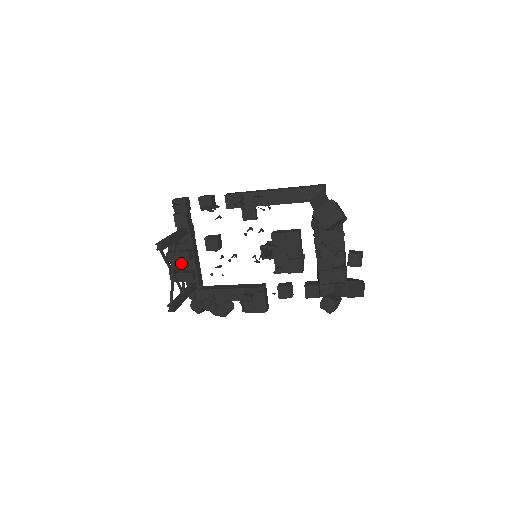
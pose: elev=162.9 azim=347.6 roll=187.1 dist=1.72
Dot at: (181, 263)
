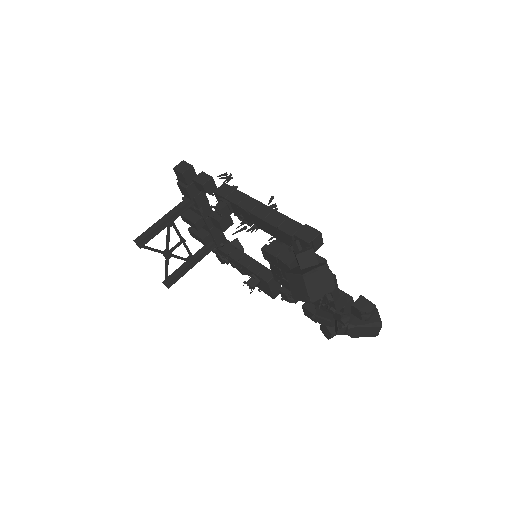
Dot at: occluded
